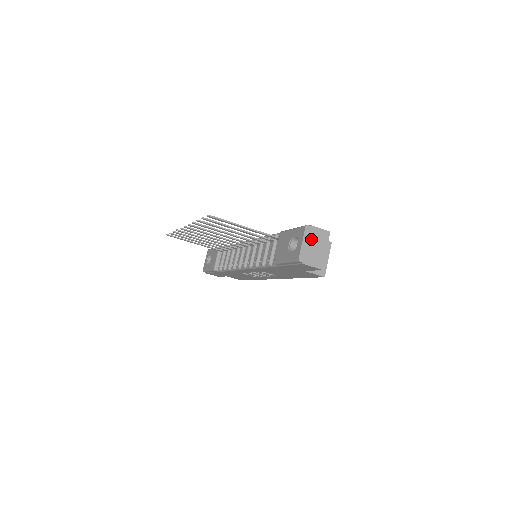
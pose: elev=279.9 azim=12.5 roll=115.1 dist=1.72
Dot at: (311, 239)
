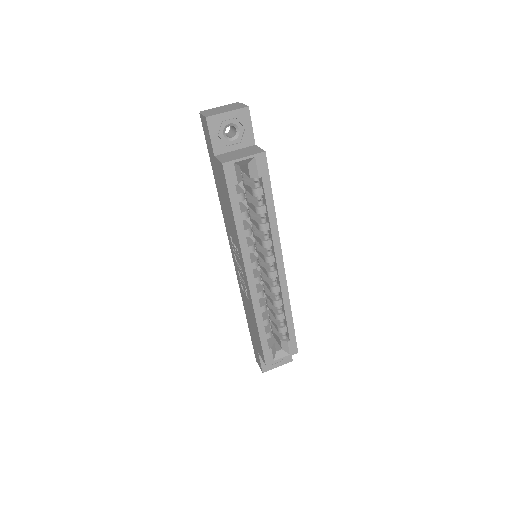
Dot at: (228, 107)
